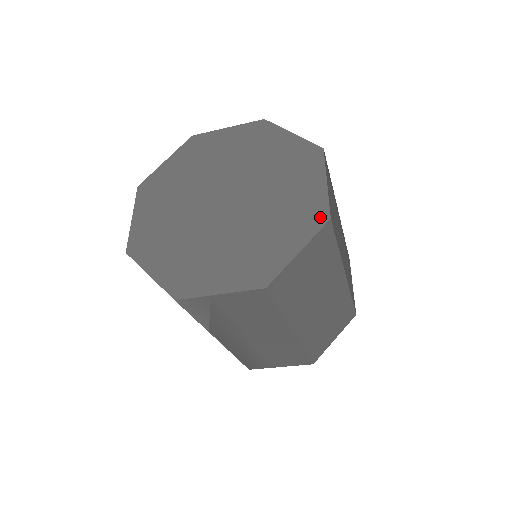
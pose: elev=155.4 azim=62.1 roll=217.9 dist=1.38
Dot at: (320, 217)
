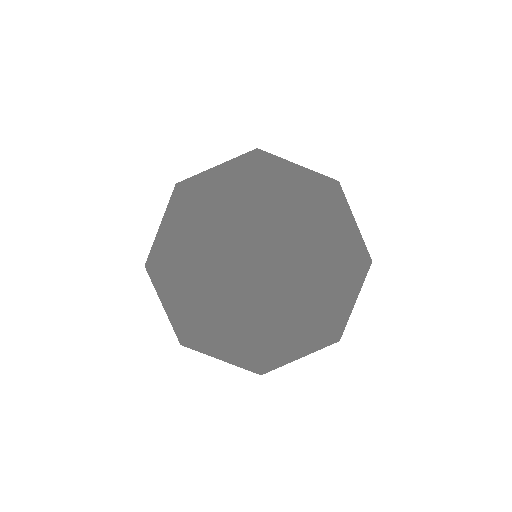
Dot at: (362, 262)
